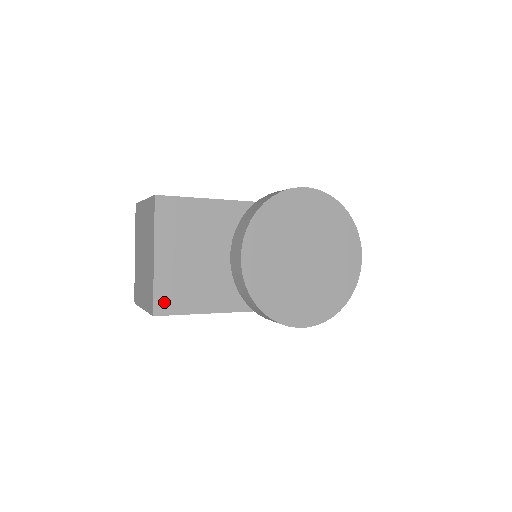
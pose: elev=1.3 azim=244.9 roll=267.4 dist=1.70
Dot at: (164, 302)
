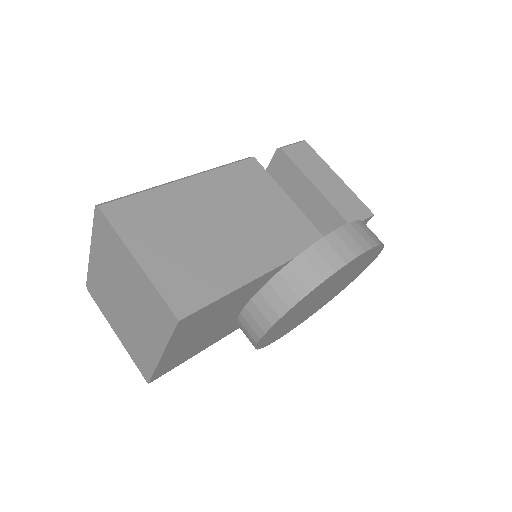
Dot at: (162, 372)
